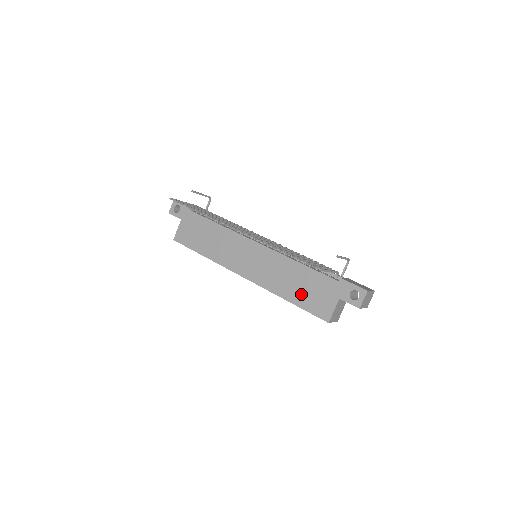
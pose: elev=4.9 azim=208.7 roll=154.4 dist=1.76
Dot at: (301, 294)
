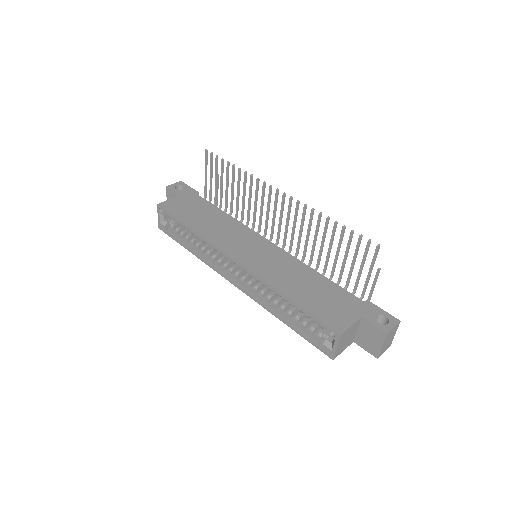
Dot at: (310, 297)
